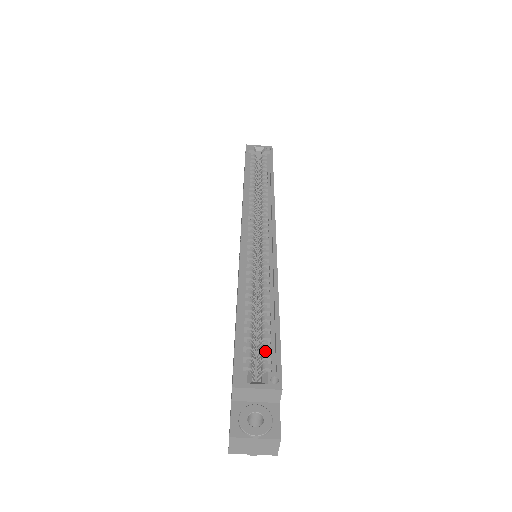
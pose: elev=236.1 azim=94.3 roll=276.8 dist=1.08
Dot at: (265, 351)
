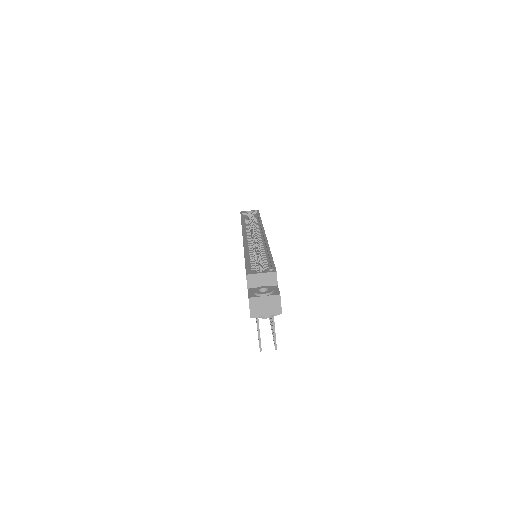
Dot at: (265, 267)
